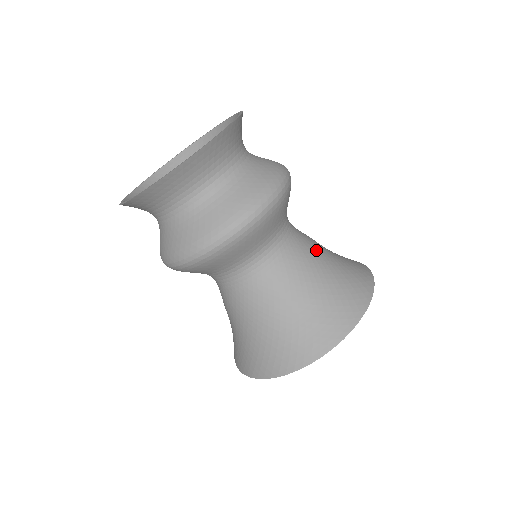
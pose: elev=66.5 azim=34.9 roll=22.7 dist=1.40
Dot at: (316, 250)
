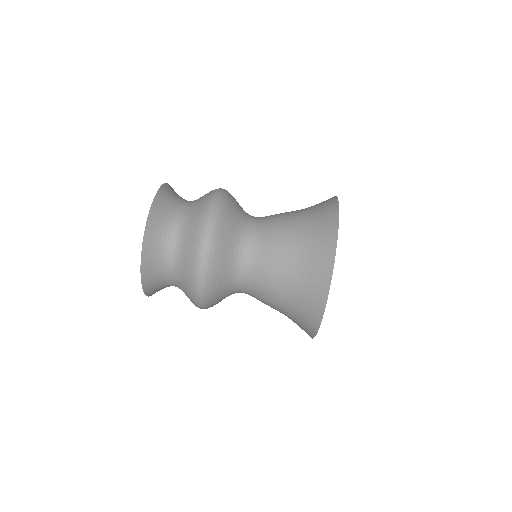
Dot at: occluded
